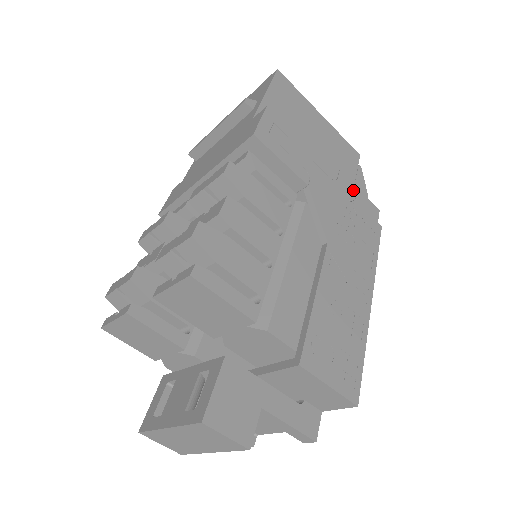
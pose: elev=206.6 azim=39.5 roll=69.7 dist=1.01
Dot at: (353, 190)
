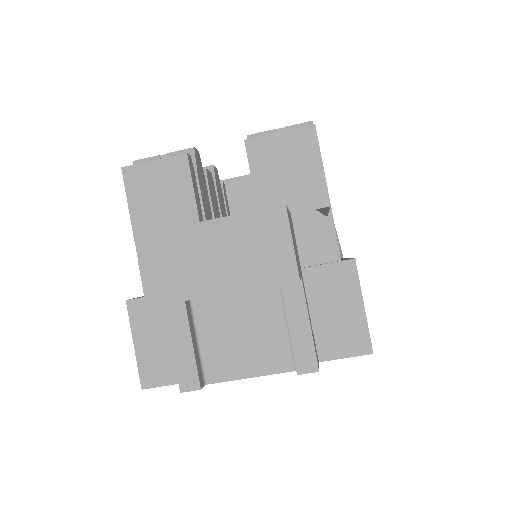
Dot at: occluded
